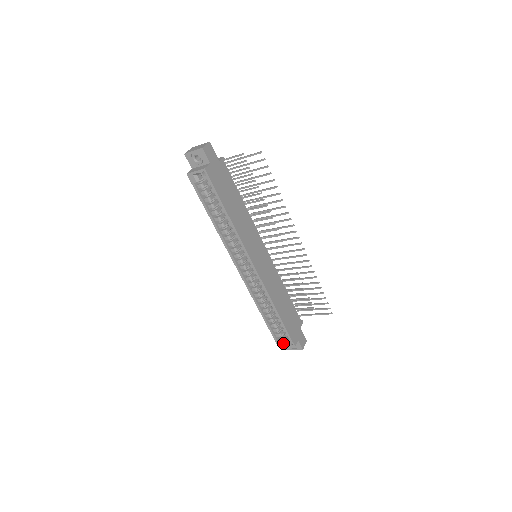
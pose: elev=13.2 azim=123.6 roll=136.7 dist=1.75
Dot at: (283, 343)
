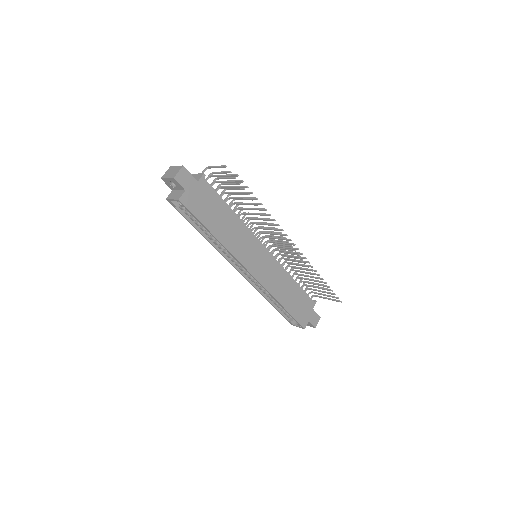
Dot at: (294, 323)
